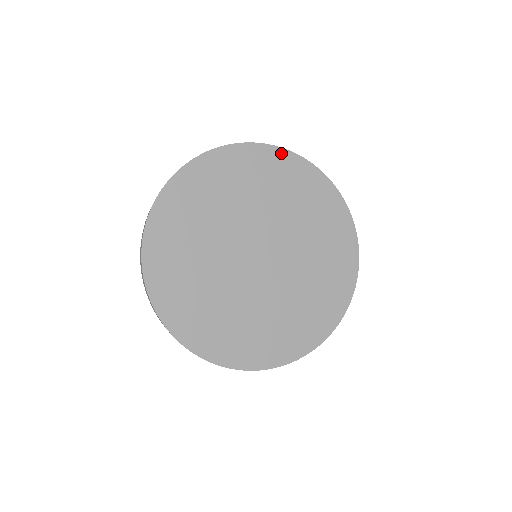
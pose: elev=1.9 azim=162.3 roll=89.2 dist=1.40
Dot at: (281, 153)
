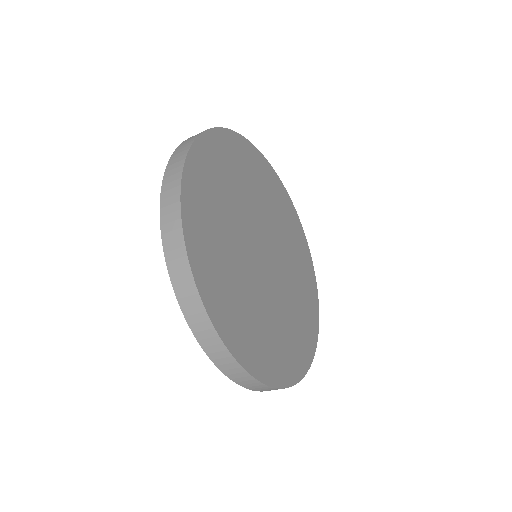
Dot at: (273, 172)
